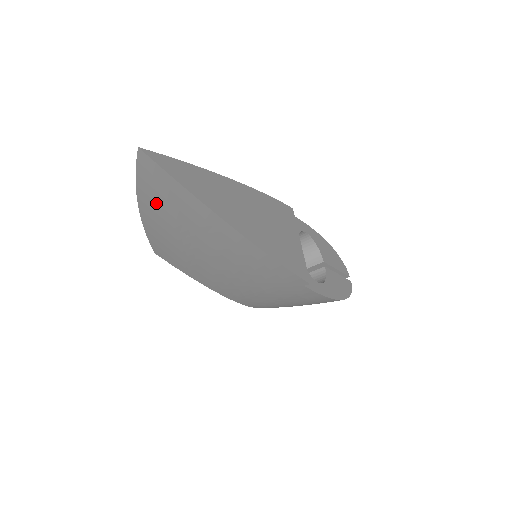
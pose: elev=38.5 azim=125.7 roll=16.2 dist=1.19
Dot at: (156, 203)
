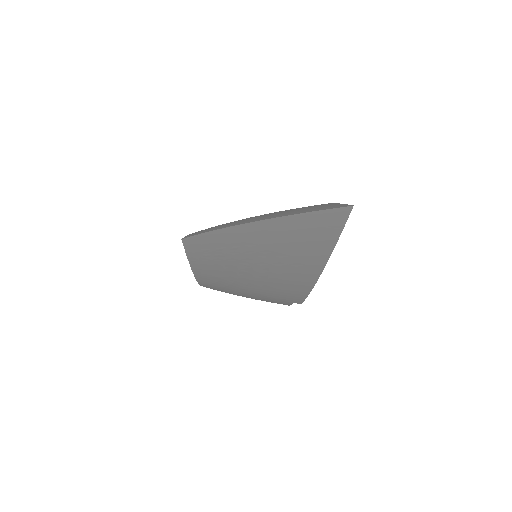
Dot at: (279, 232)
